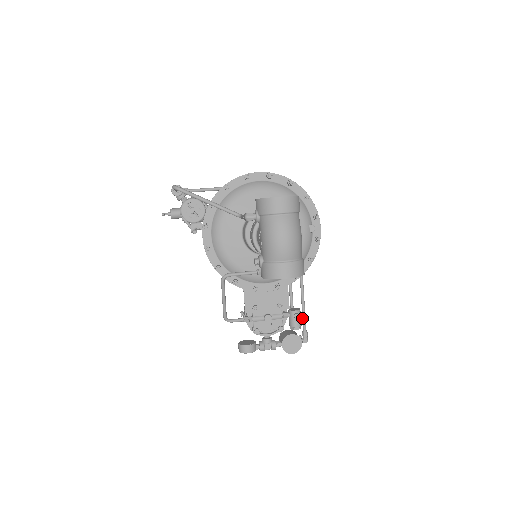
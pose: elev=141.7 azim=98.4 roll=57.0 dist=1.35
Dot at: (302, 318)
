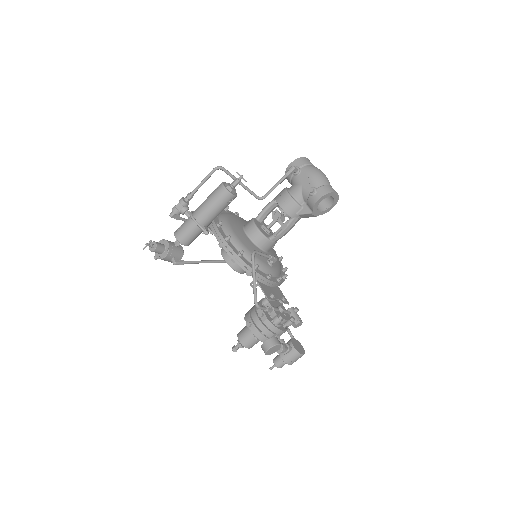
Dot at: (288, 332)
